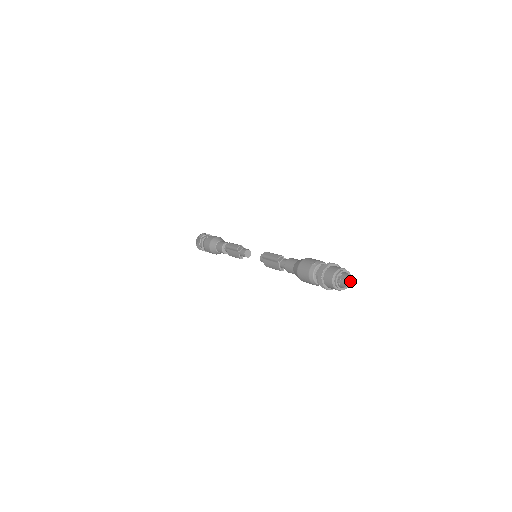
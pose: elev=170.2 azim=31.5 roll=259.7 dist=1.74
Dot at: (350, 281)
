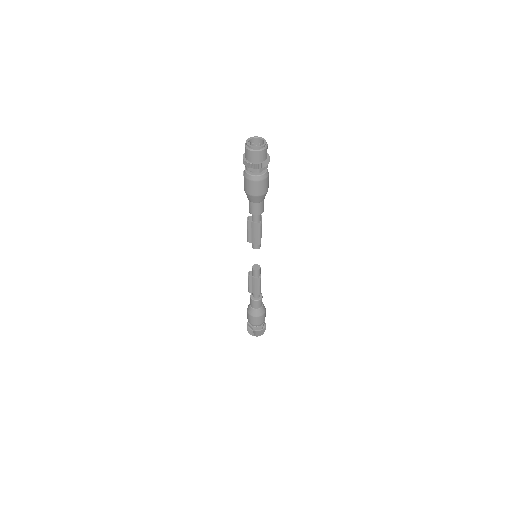
Dot at: (263, 139)
